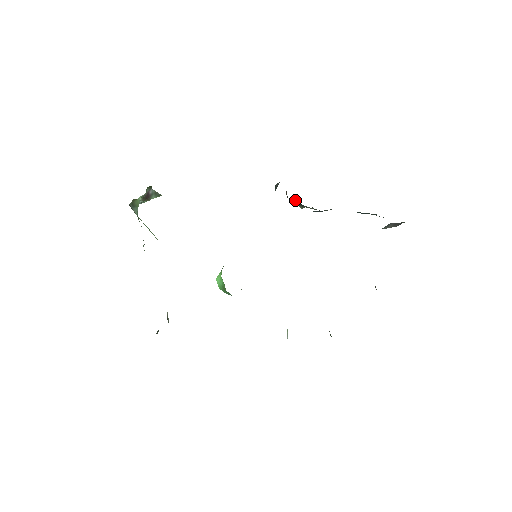
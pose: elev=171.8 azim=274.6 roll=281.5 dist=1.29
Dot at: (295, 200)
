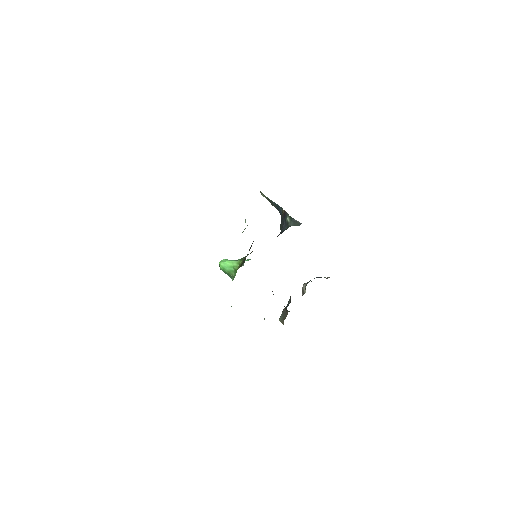
Dot at: (277, 206)
